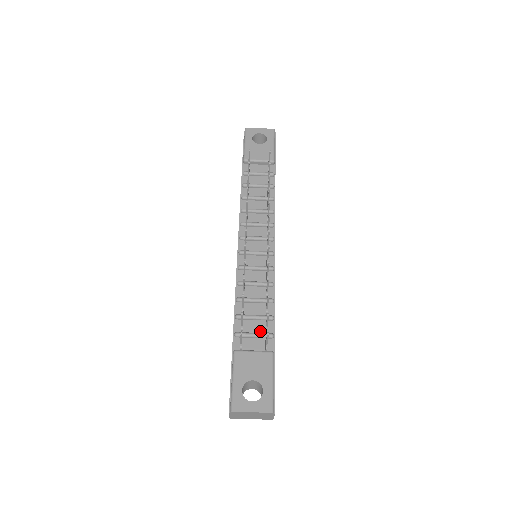
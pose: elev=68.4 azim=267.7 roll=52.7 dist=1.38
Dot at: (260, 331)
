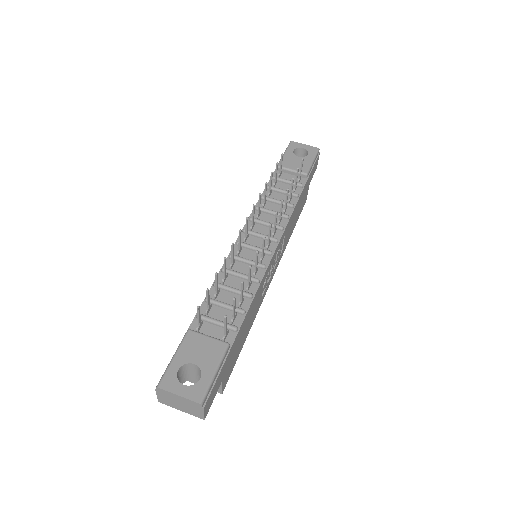
Dot at: occluded
